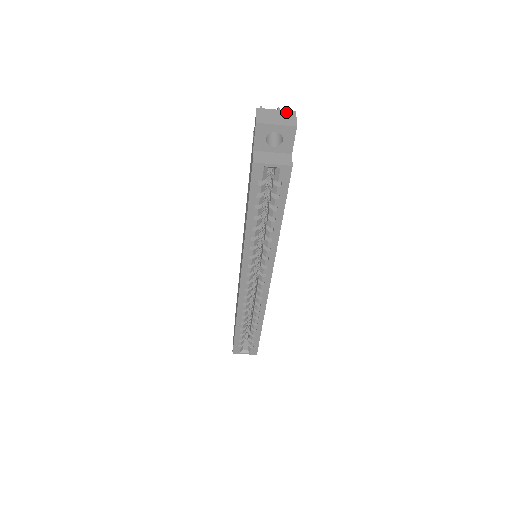
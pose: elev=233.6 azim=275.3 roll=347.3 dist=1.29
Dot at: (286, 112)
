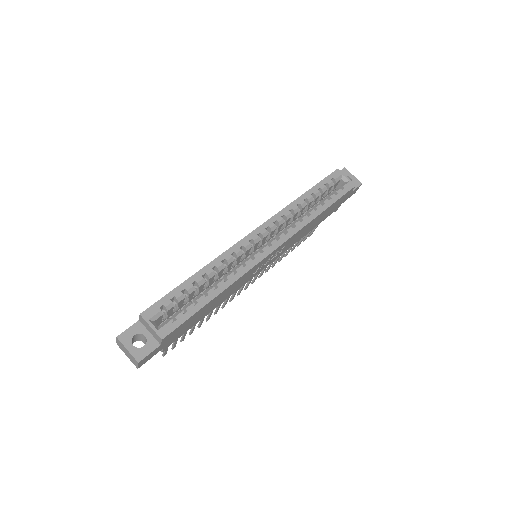
Dot at: occluded
